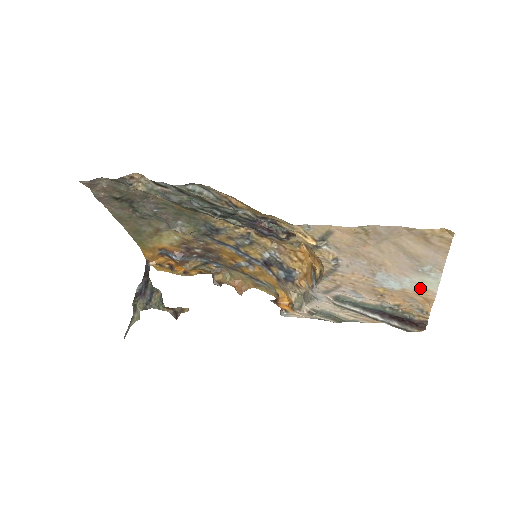
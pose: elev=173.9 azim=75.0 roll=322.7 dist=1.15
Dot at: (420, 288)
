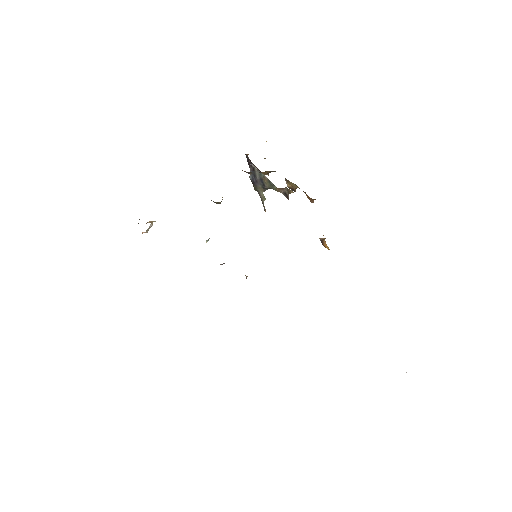
Dot at: occluded
